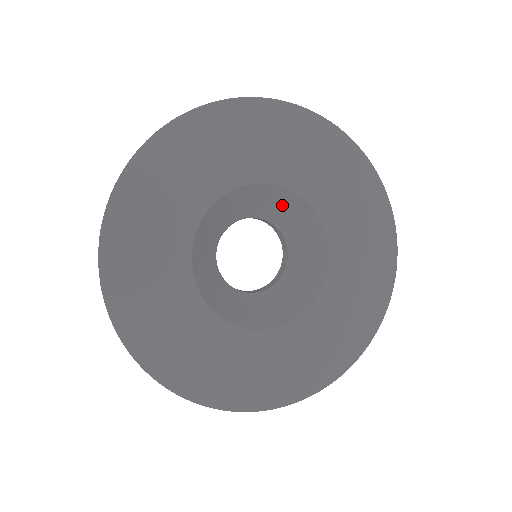
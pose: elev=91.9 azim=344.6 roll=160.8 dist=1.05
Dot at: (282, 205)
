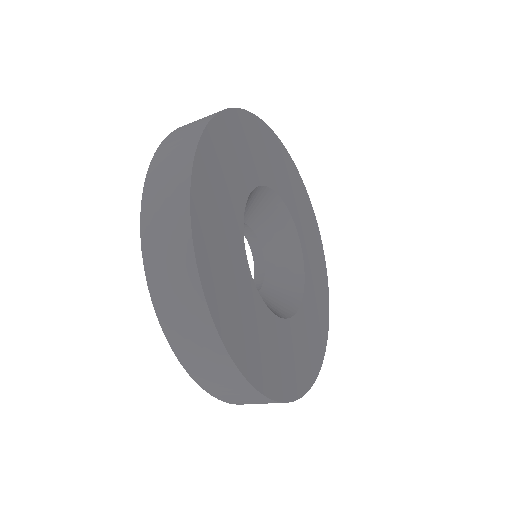
Dot at: (275, 221)
